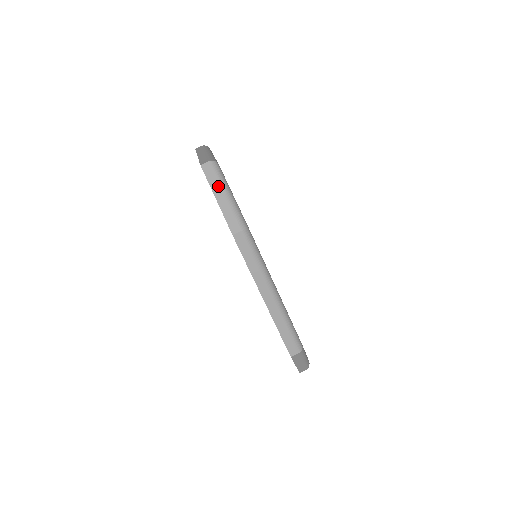
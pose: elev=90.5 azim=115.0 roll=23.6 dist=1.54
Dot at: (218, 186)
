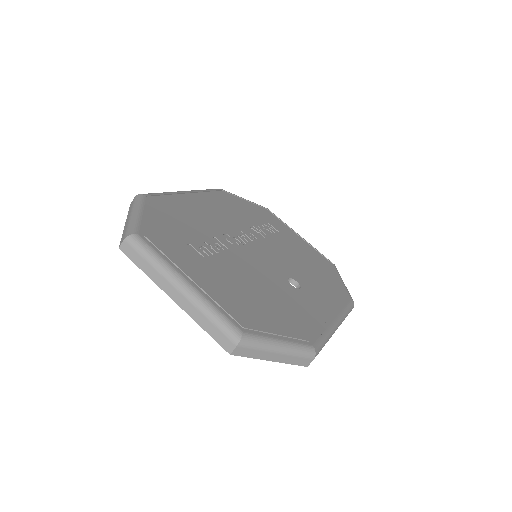
Dot at: (265, 353)
